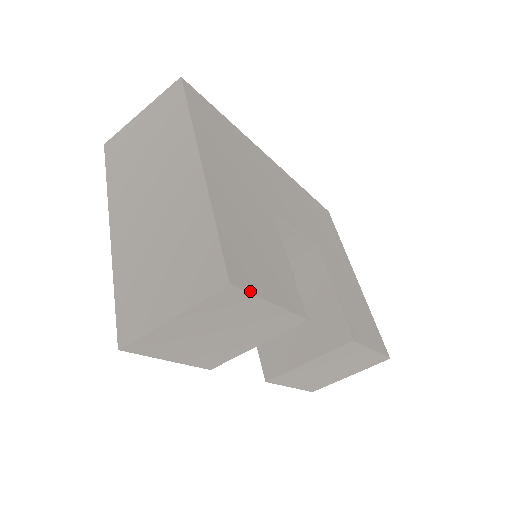
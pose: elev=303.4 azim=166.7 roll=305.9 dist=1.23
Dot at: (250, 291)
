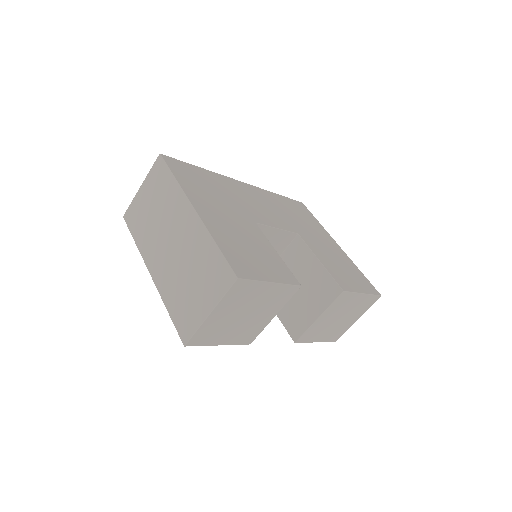
Dot at: (253, 279)
